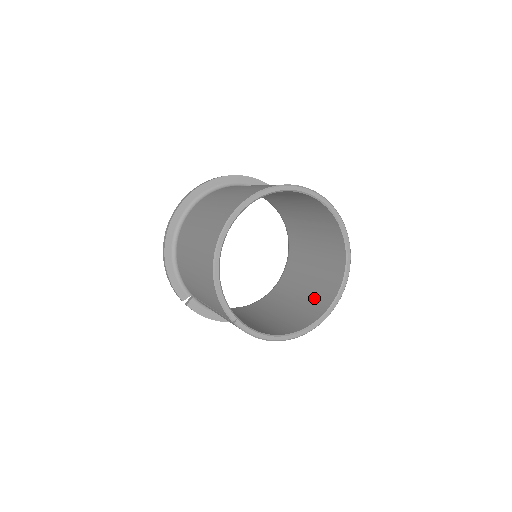
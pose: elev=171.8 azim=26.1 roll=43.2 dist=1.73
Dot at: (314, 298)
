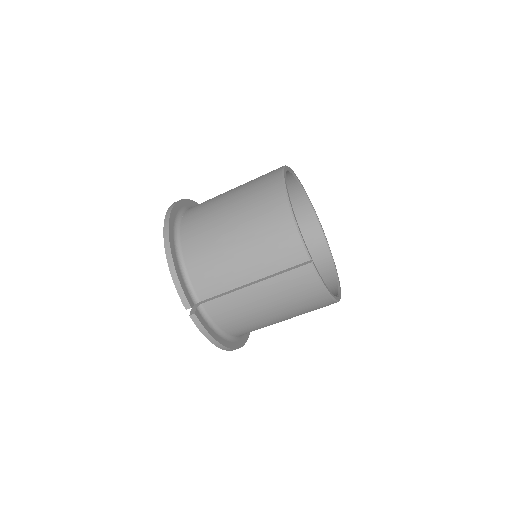
Dot at: occluded
